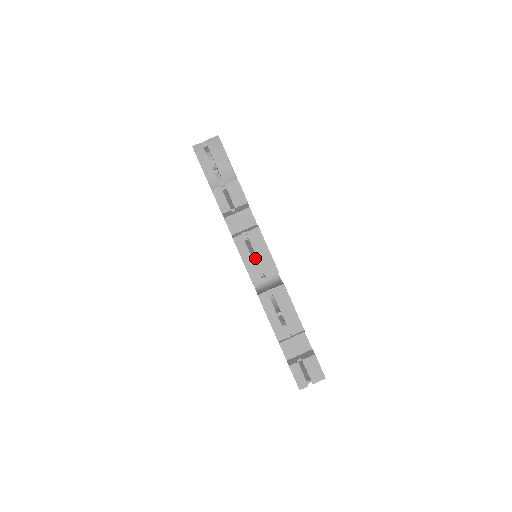
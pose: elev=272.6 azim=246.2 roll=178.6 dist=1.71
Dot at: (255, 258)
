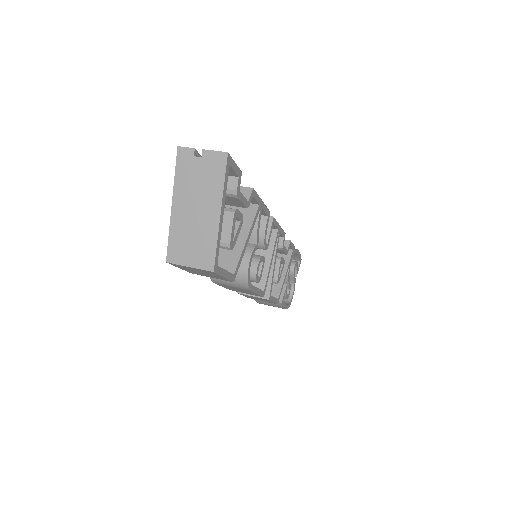
Dot at: occluded
